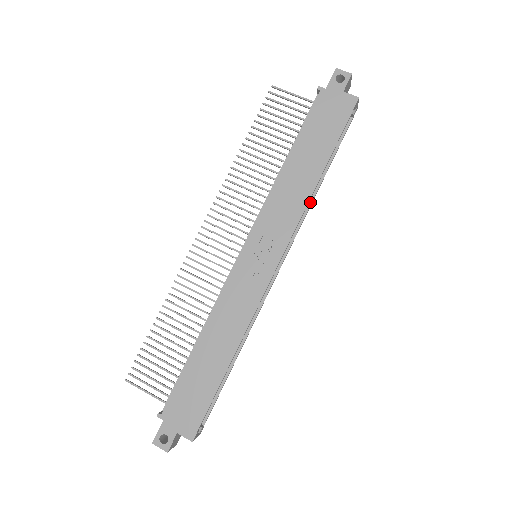
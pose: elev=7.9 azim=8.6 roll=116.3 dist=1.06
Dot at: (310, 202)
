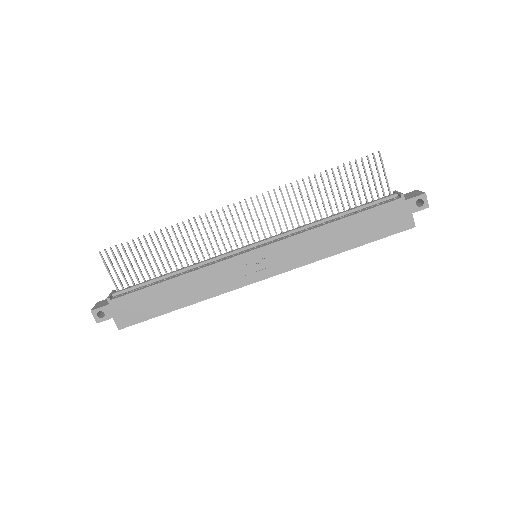
Dot at: occluded
